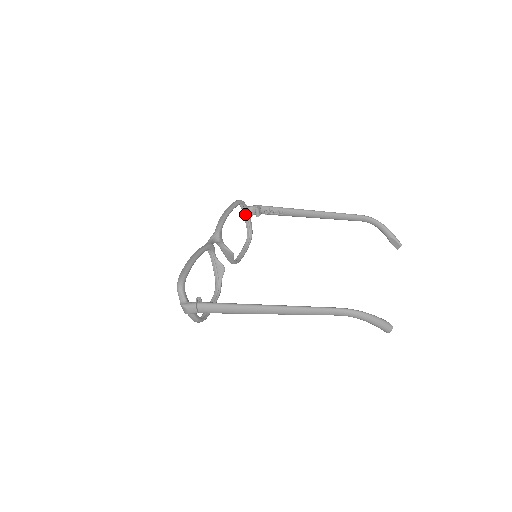
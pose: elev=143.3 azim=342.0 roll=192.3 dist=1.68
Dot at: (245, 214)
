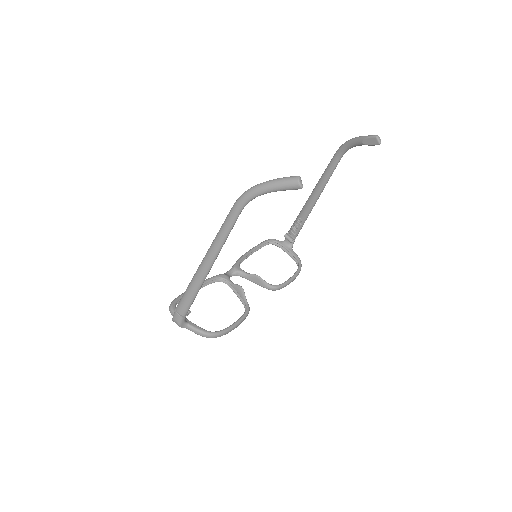
Dot at: (285, 249)
